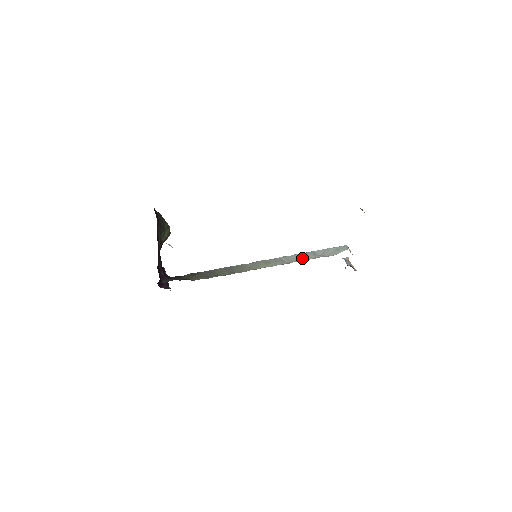
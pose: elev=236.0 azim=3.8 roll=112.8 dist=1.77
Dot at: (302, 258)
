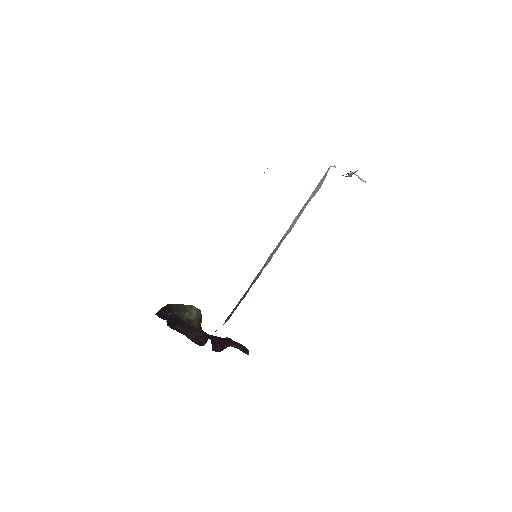
Dot at: (298, 217)
